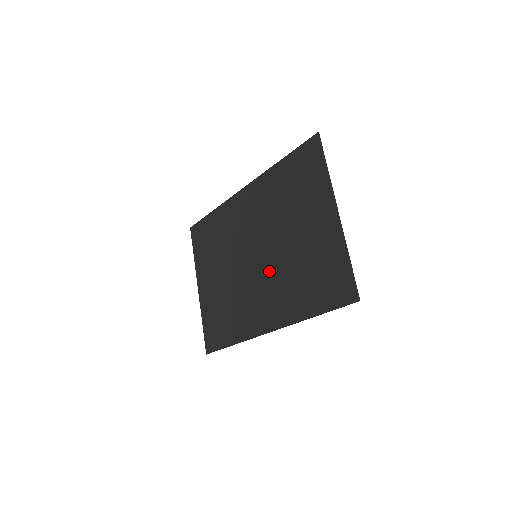
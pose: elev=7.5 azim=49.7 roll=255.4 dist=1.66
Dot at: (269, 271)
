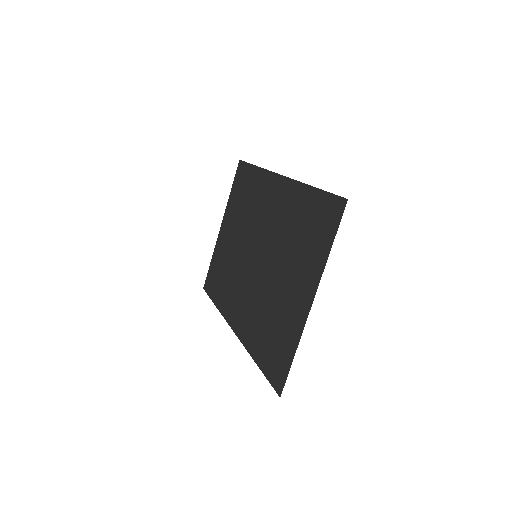
Dot at: (255, 283)
